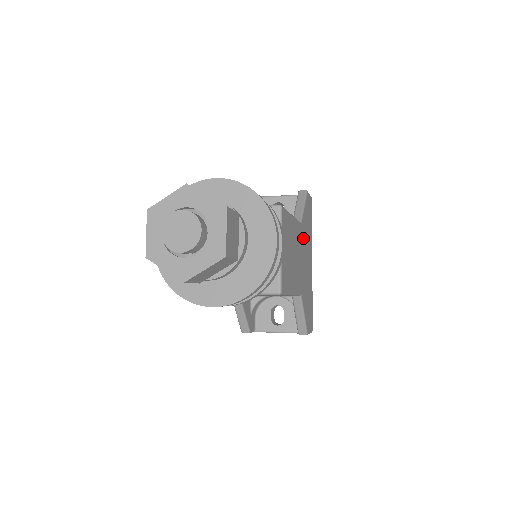
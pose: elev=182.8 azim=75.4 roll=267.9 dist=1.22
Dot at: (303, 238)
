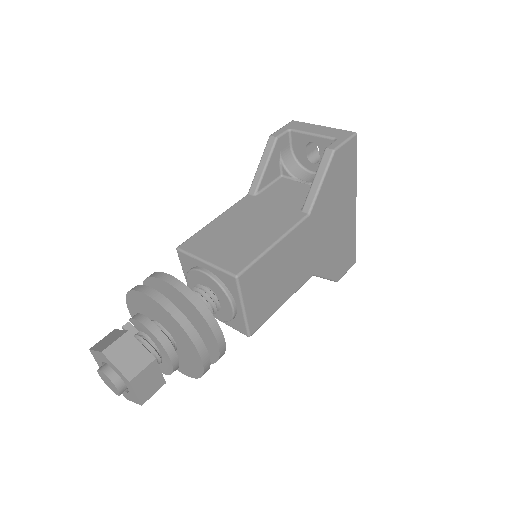
Dot at: (318, 220)
